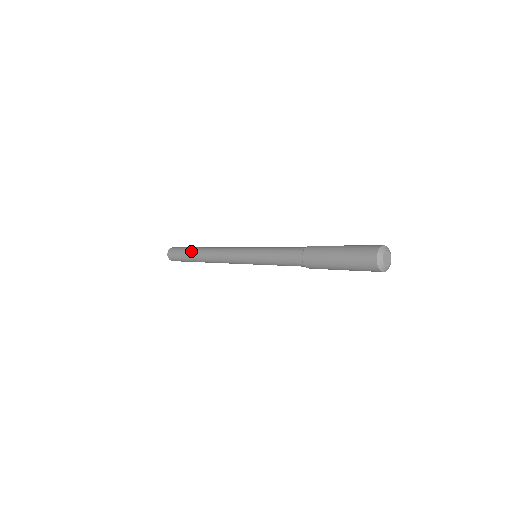
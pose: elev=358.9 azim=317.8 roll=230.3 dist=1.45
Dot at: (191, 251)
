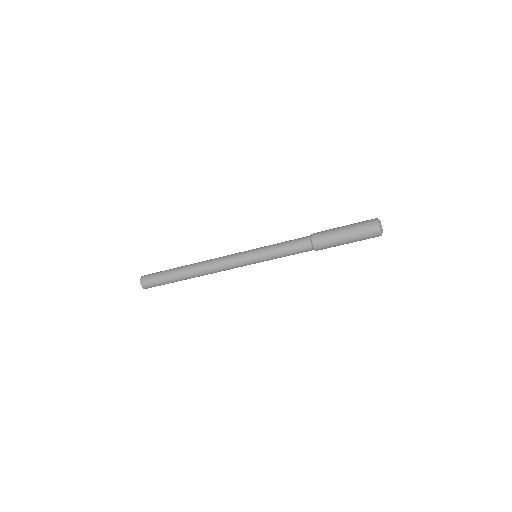
Dot at: (176, 269)
